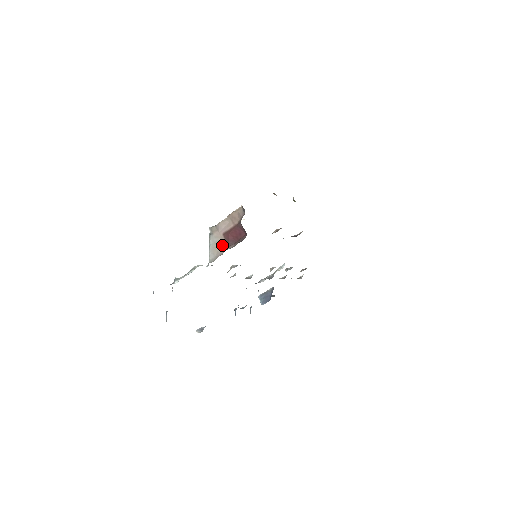
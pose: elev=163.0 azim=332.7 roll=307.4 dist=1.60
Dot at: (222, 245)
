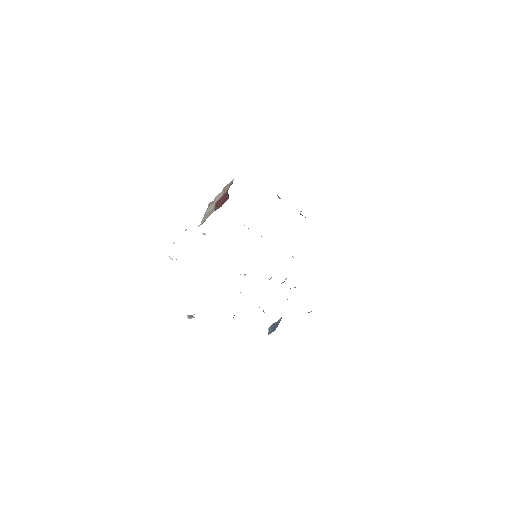
Dot at: (212, 211)
